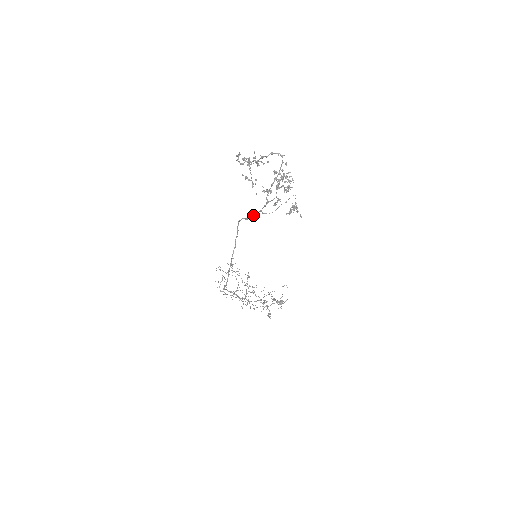
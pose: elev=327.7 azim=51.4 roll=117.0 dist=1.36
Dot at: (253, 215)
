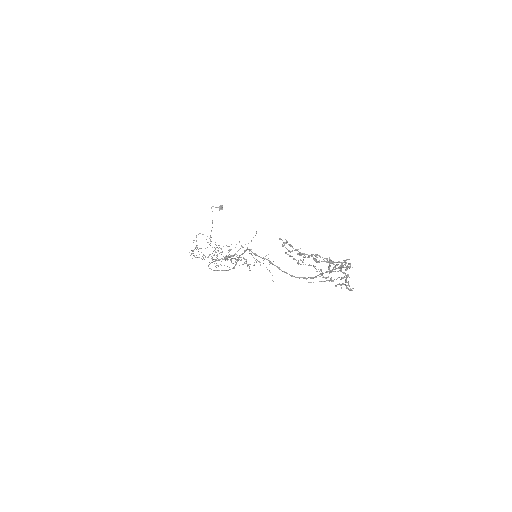
Dot at: (291, 276)
